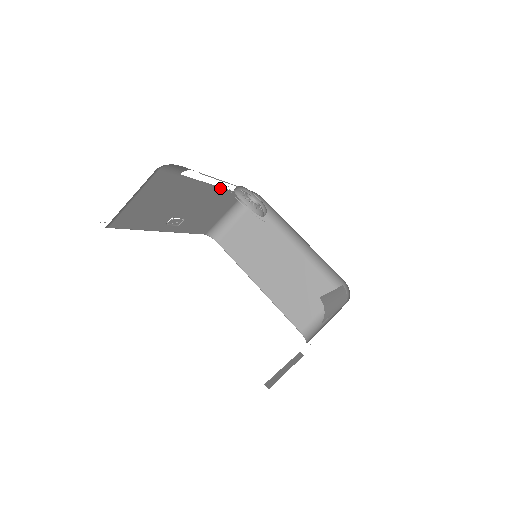
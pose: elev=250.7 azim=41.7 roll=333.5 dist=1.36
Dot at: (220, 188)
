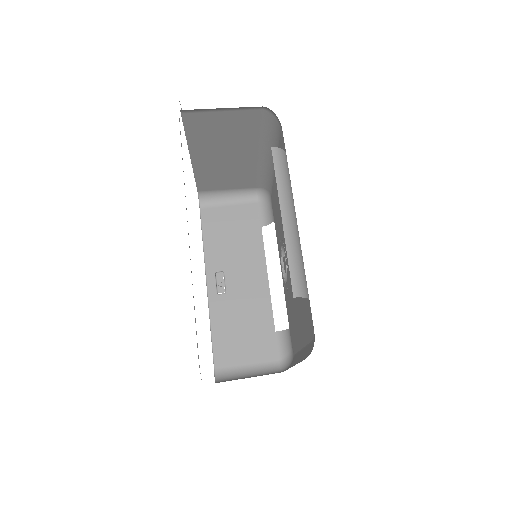
Dot at: (270, 302)
